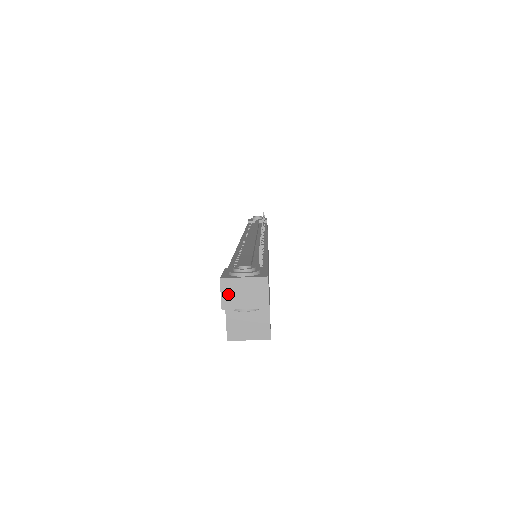
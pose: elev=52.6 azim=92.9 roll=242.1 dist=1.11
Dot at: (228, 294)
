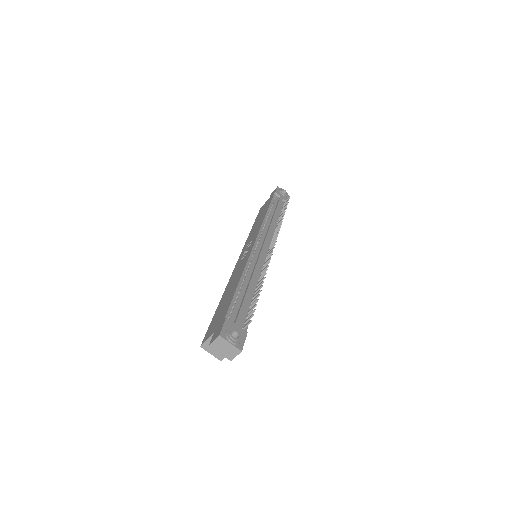
Dot at: (217, 343)
